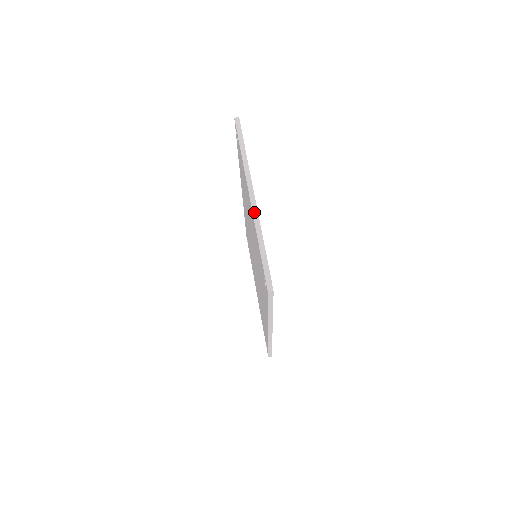
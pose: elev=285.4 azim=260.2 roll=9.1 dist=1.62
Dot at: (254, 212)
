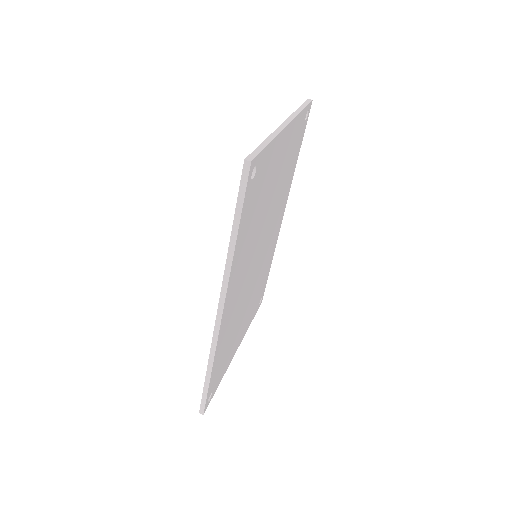
Dot at: (279, 128)
